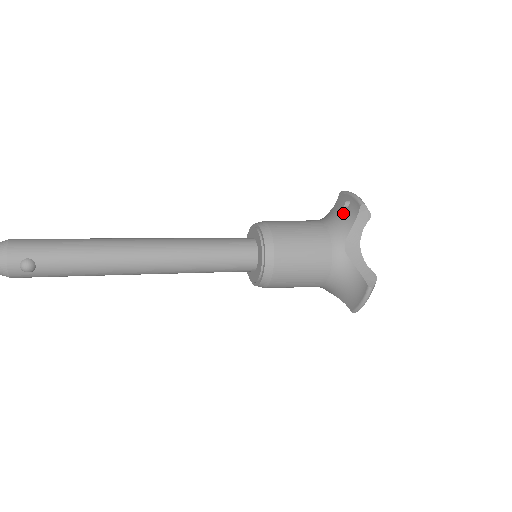
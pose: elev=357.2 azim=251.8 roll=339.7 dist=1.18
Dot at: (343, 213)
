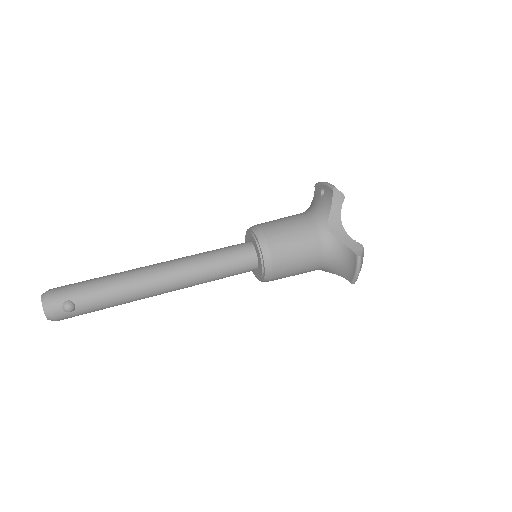
Dot at: (321, 201)
